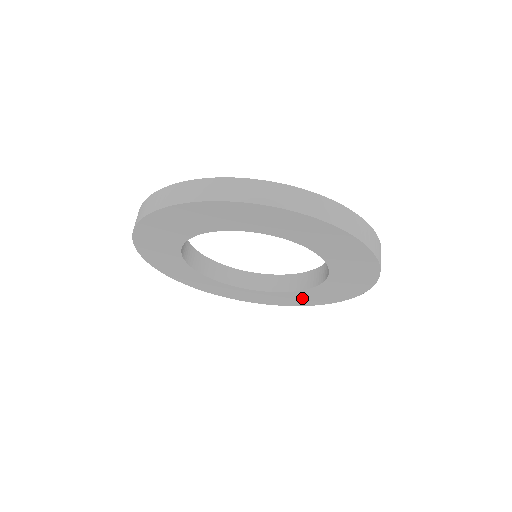
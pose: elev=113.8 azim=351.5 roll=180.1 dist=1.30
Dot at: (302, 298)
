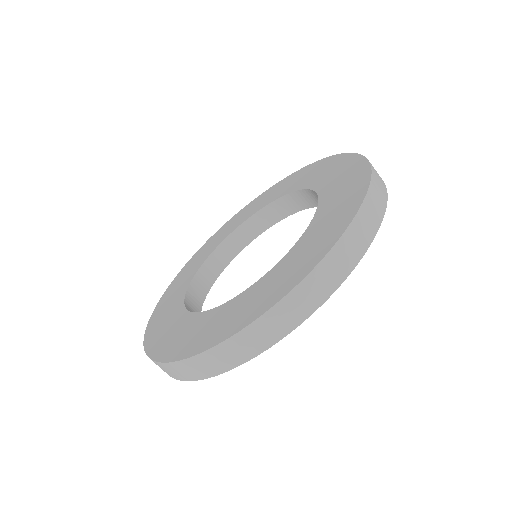
Dot at: occluded
